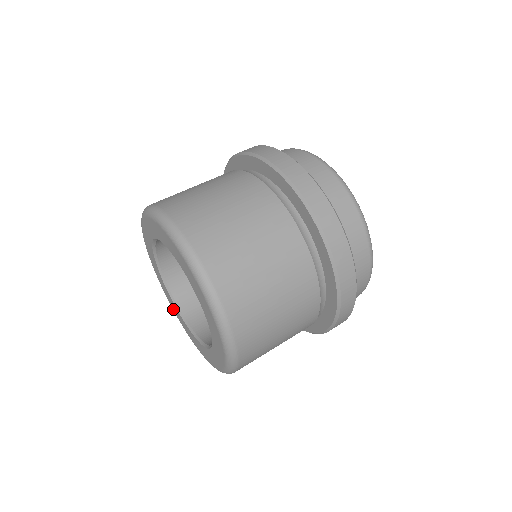
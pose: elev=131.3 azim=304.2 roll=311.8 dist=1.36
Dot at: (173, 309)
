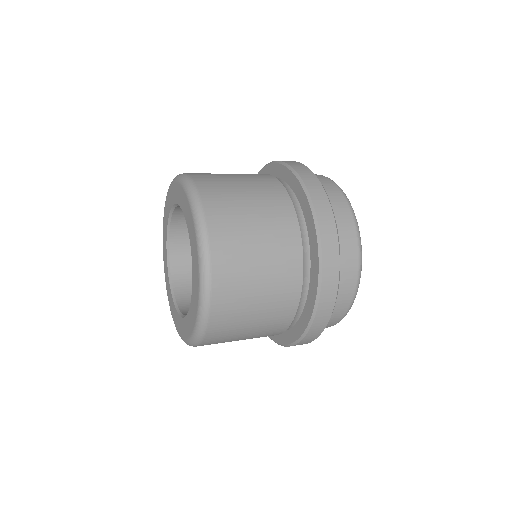
Dot at: (179, 332)
